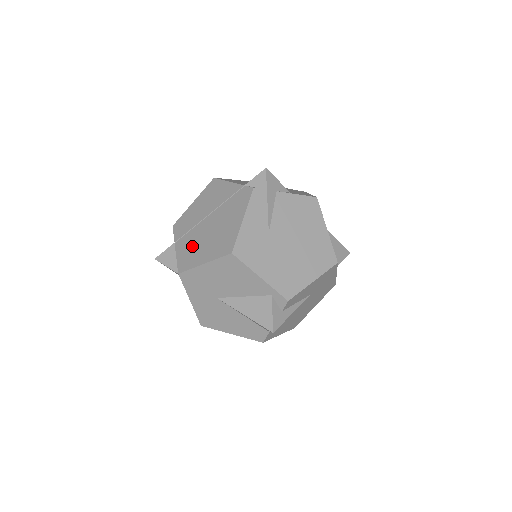
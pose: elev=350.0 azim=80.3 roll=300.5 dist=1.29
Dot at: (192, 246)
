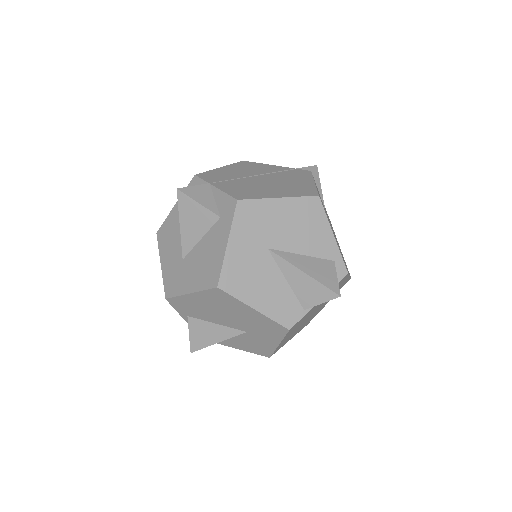
Dot at: (247, 187)
